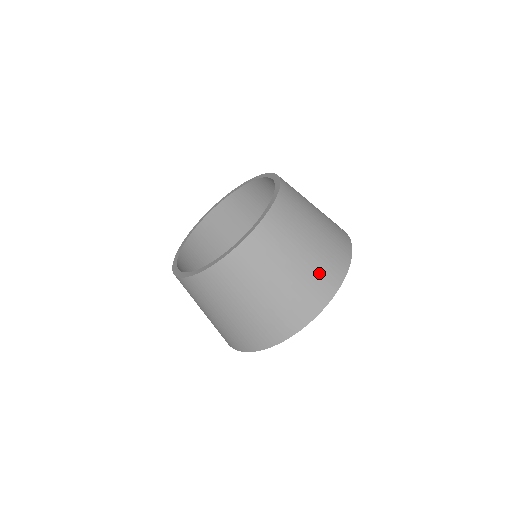
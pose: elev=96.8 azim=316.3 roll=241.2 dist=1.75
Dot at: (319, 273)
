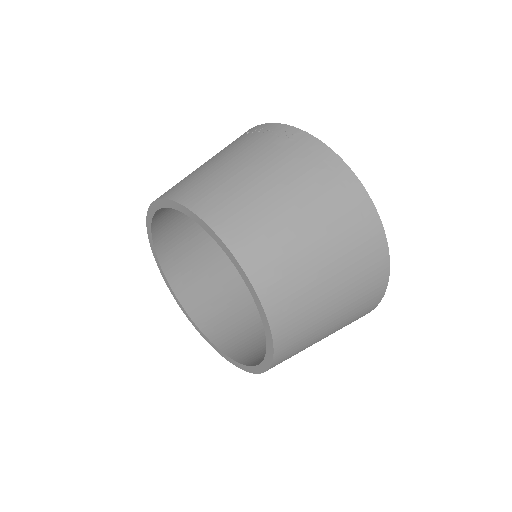
Dot at: (350, 234)
